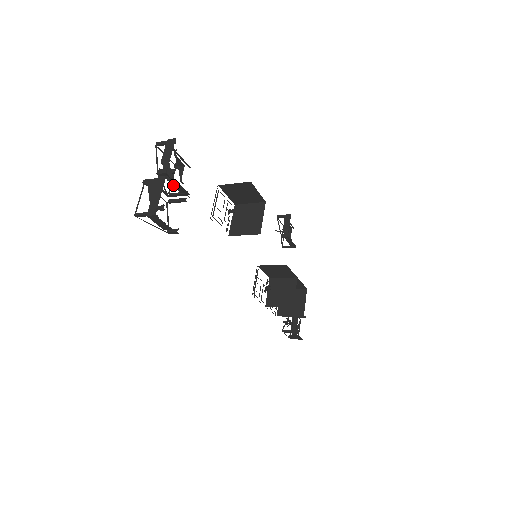
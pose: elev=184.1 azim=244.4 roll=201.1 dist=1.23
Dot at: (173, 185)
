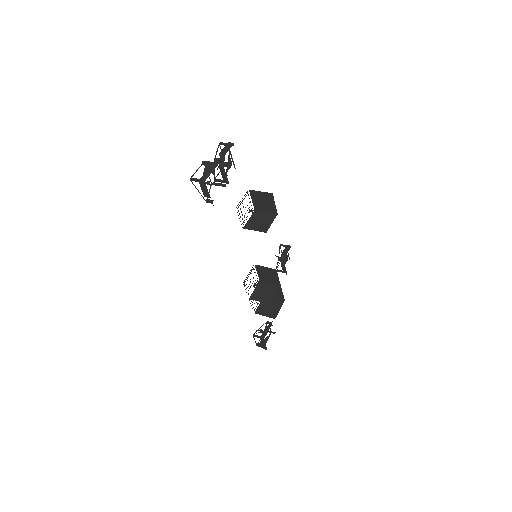
Dot at: (221, 172)
